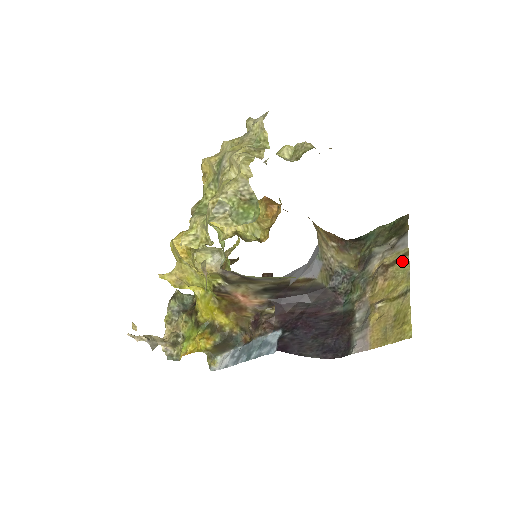
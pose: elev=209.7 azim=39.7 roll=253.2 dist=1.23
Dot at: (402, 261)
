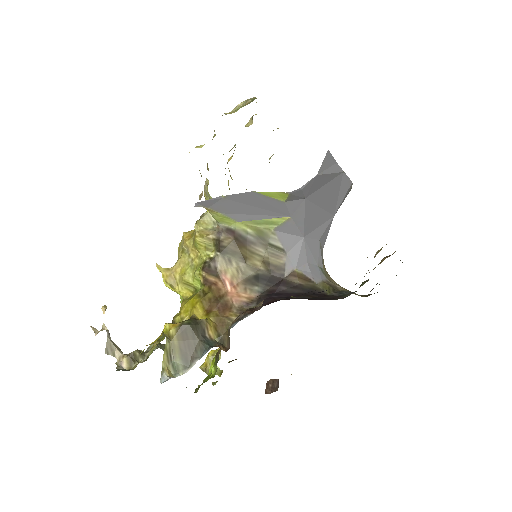
Dot at: occluded
